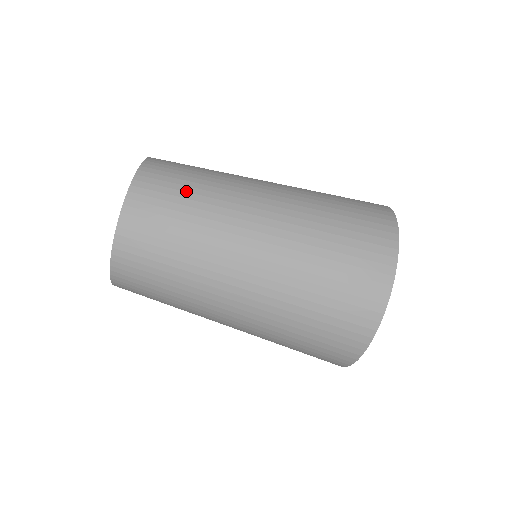
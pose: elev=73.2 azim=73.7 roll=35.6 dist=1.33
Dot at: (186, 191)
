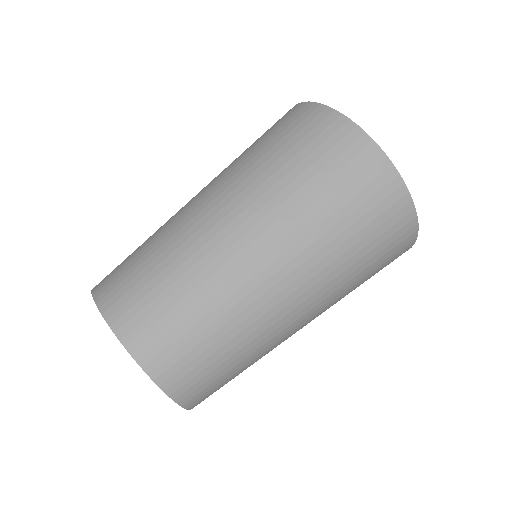
Dot at: (182, 310)
